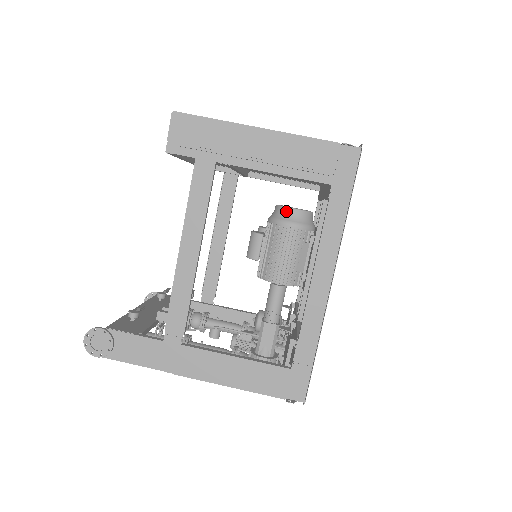
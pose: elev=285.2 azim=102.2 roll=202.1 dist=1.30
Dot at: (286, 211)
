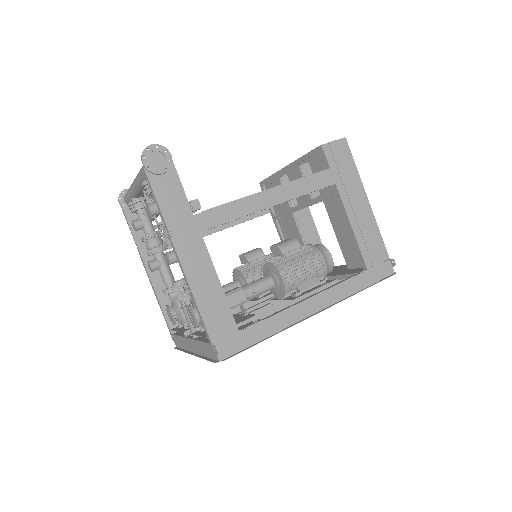
Dot at: (327, 252)
